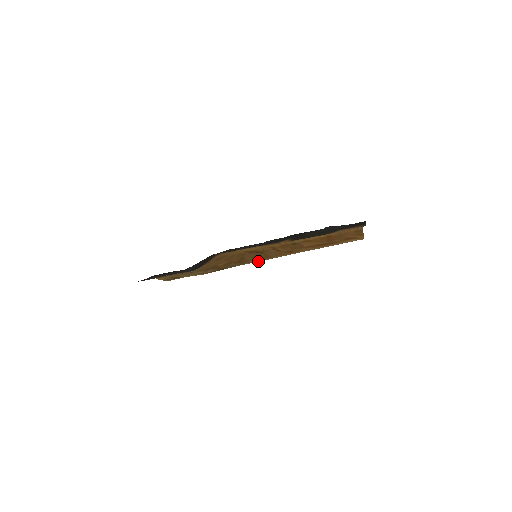
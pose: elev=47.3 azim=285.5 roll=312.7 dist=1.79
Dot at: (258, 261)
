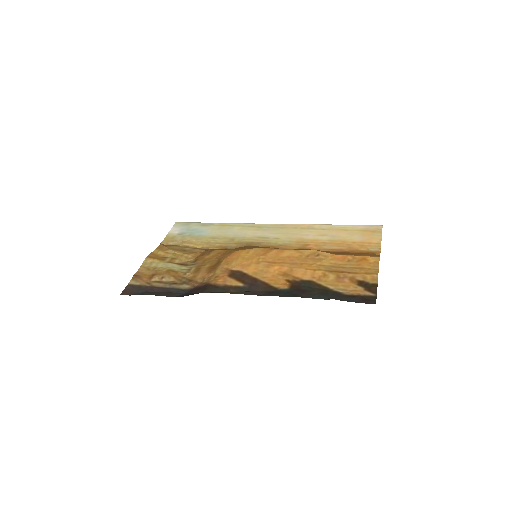
Dot at: (261, 233)
